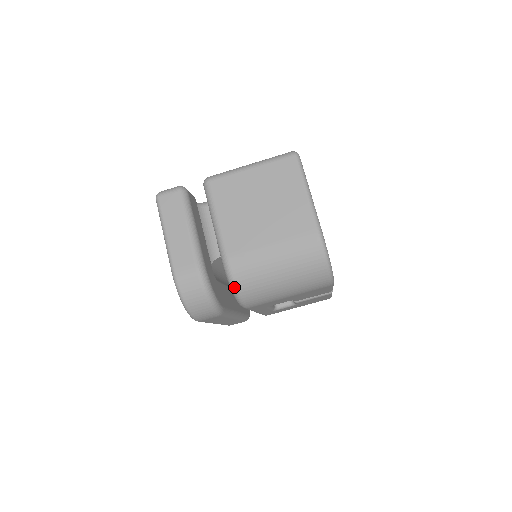
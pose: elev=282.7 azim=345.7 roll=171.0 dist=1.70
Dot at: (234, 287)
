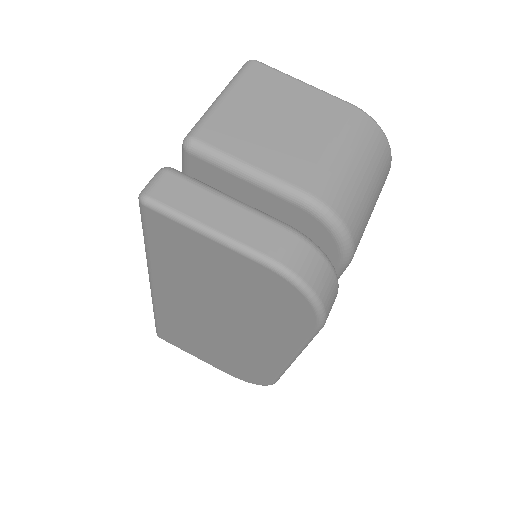
Dot at: (341, 225)
